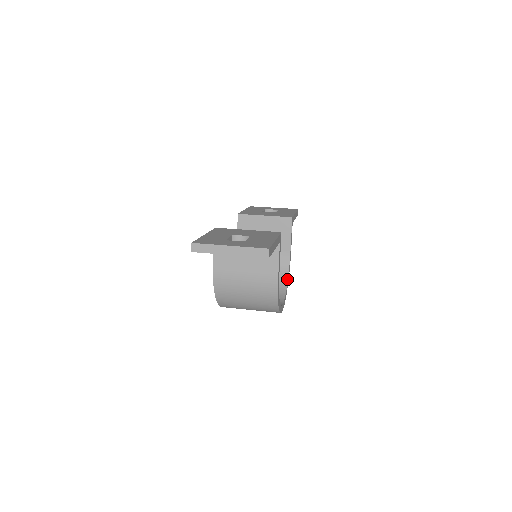
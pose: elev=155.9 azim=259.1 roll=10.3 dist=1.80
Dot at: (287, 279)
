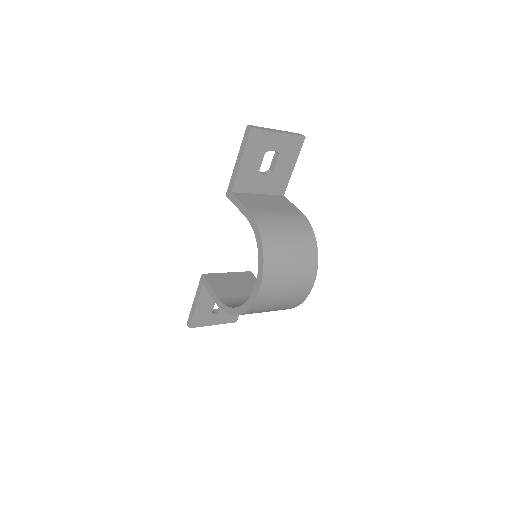
Dot at: occluded
